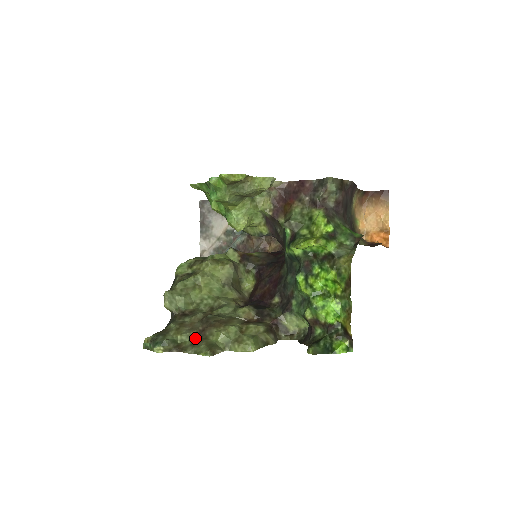
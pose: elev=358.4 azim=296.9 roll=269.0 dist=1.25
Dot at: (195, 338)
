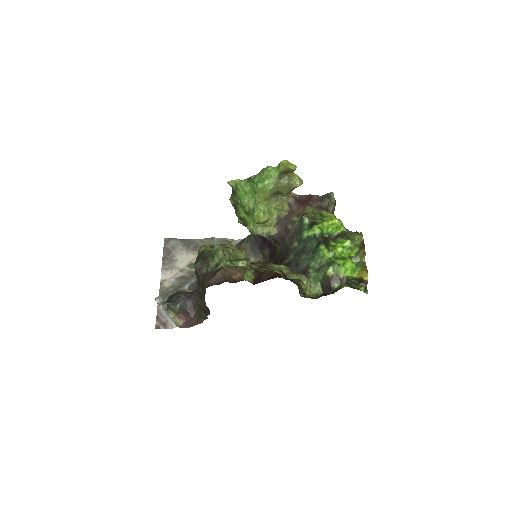
Dot at: (261, 268)
